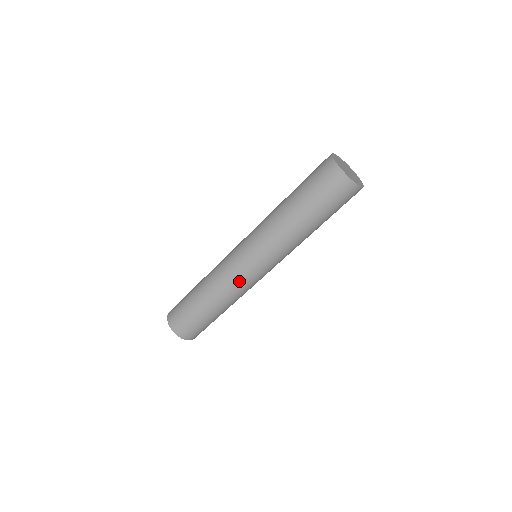
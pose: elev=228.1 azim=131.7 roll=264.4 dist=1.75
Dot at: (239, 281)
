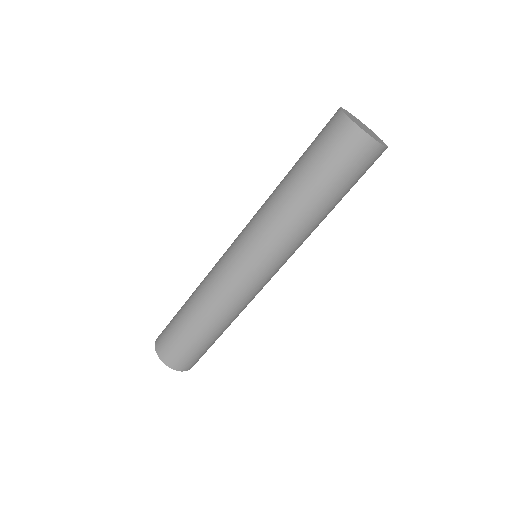
Dot at: (251, 295)
